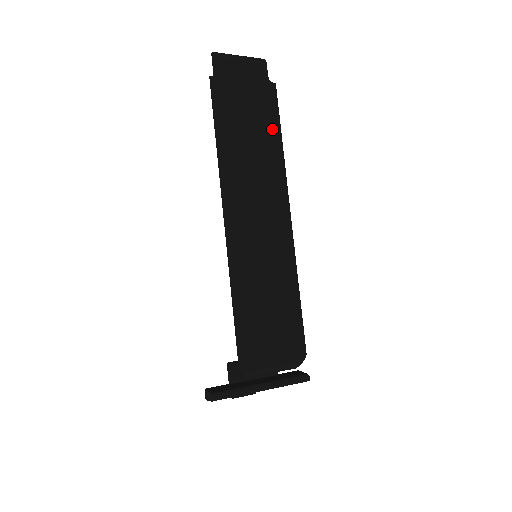
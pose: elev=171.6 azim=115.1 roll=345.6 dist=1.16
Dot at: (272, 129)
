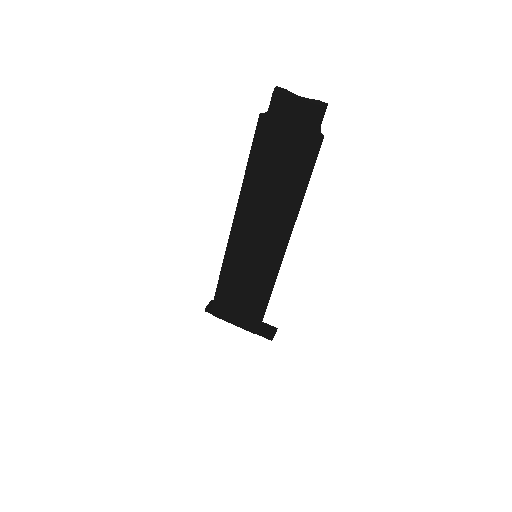
Dot at: (301, 176)
